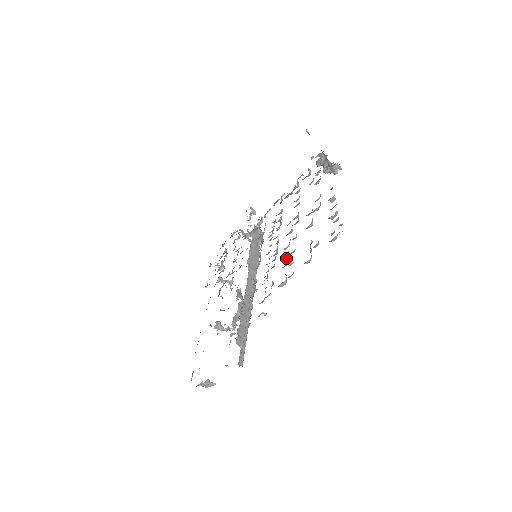
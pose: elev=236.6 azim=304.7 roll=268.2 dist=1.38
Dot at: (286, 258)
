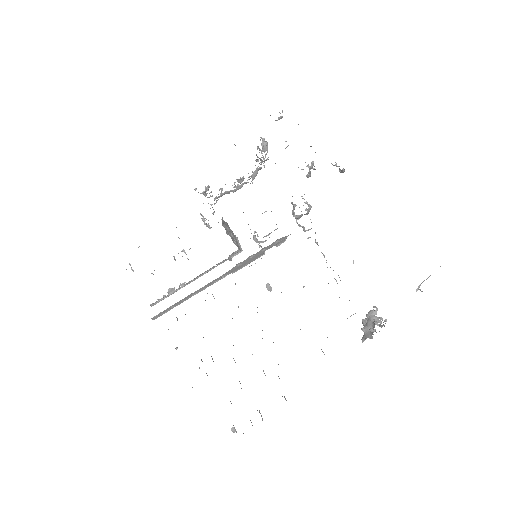
Dot at: occluded
